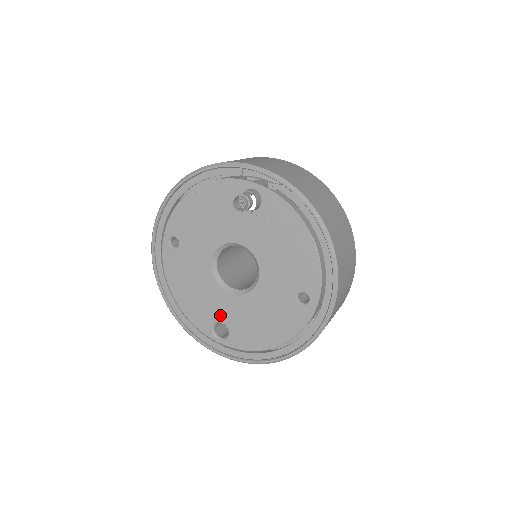
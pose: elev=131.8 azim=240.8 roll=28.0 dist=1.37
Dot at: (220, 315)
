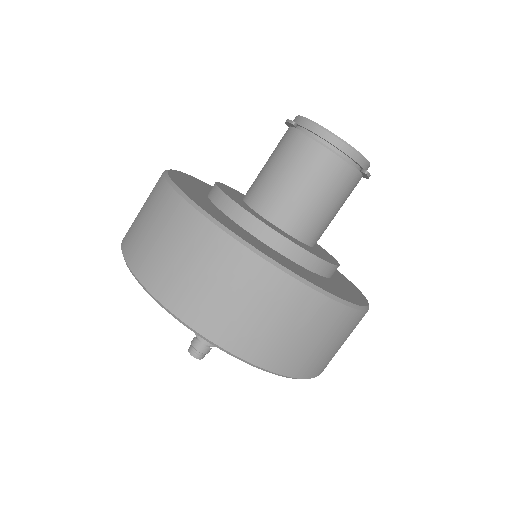
Dot at: occluded
